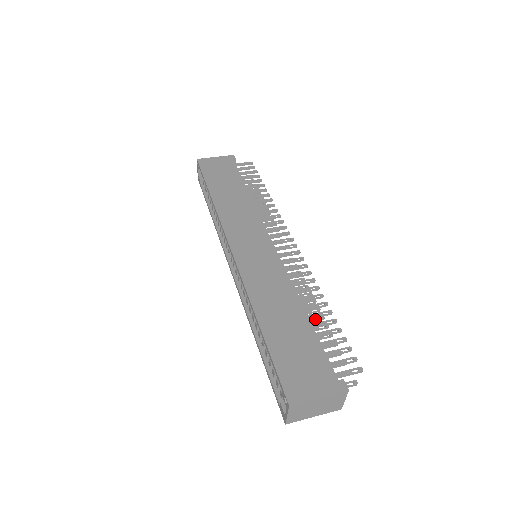
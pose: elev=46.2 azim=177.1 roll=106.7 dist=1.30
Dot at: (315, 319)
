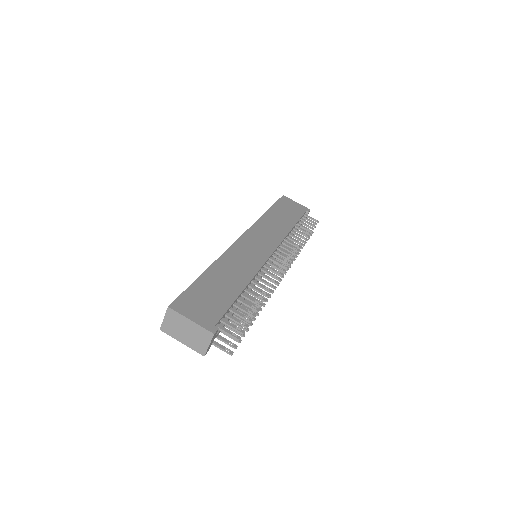
Dot at: (251, 310)
